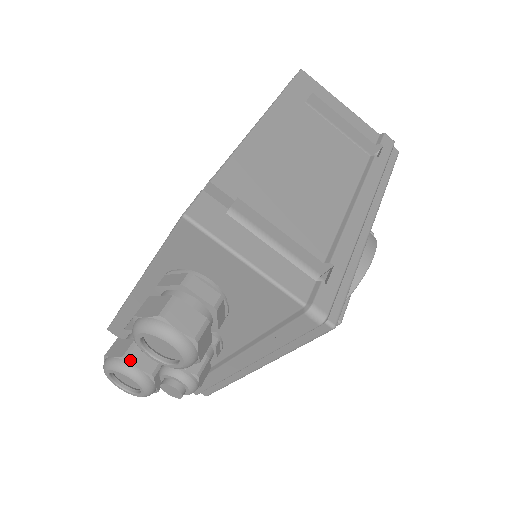
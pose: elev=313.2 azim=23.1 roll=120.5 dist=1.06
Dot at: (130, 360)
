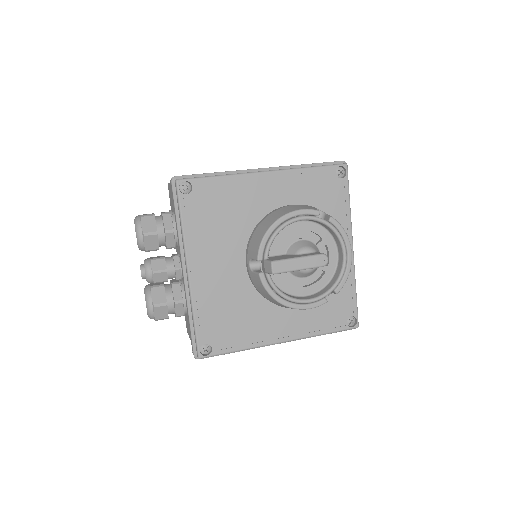
Dot at: (150, 283)
